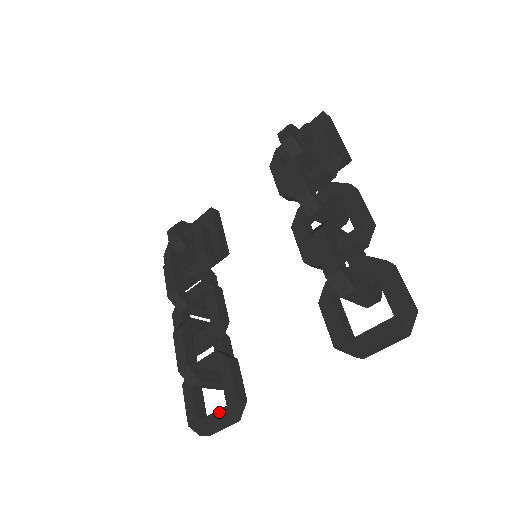
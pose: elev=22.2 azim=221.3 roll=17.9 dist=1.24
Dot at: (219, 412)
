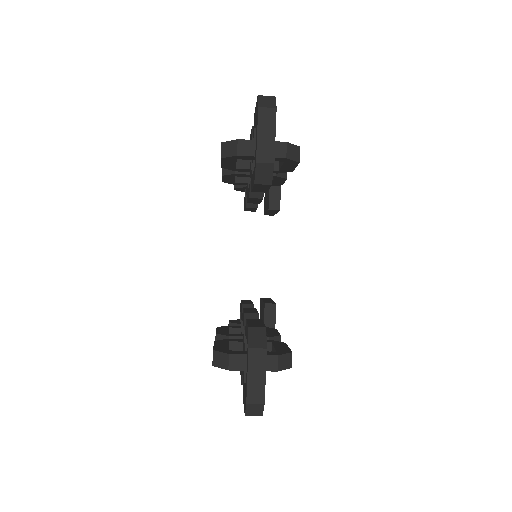
Dot at: (247, 359)
